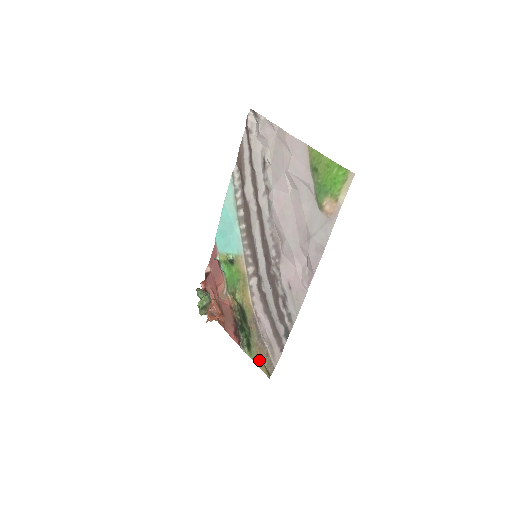
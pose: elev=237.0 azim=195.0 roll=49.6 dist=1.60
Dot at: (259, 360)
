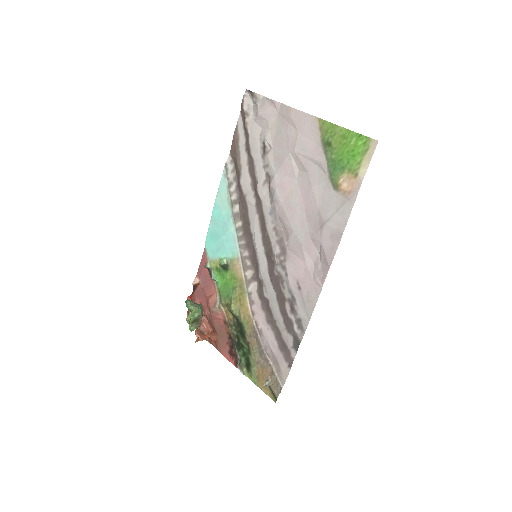
Dot at: (262, 381)
